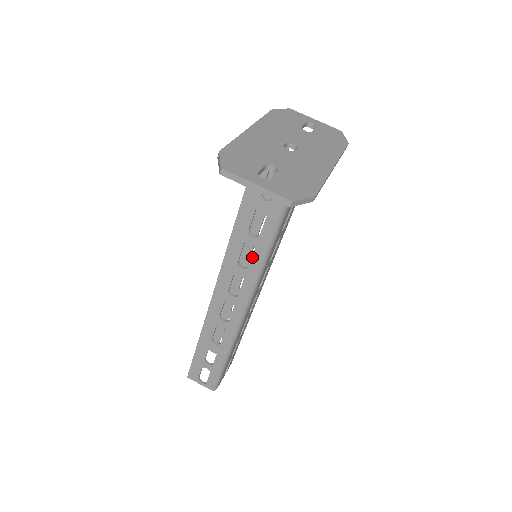
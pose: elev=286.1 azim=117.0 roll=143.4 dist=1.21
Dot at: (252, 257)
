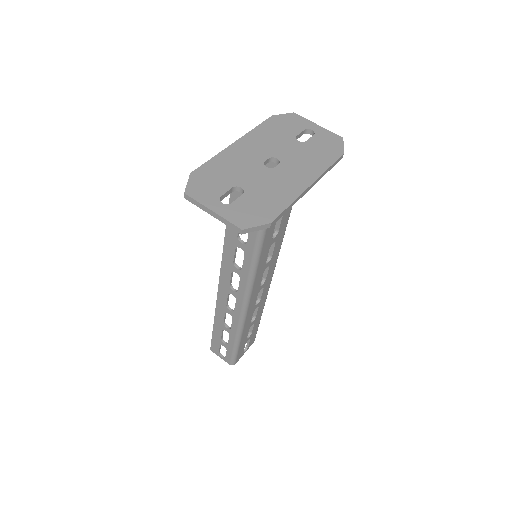
Dot at: (244, 261)
